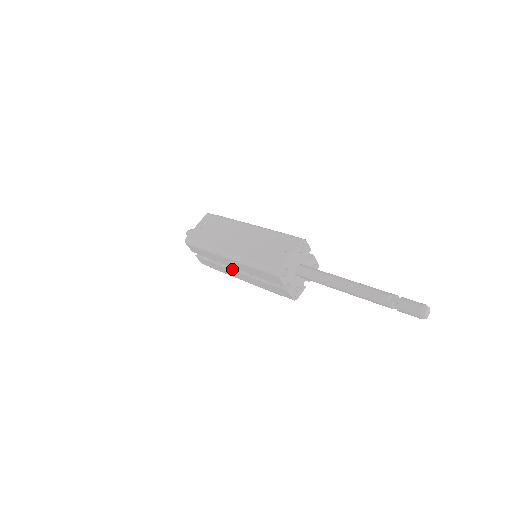
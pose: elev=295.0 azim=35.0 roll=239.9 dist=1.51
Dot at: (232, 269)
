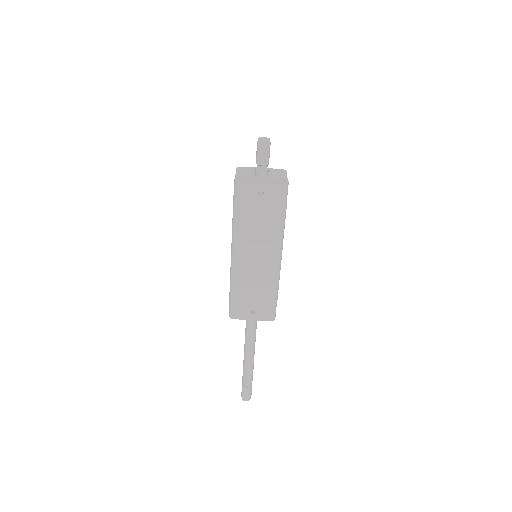
Dot at: occluded
